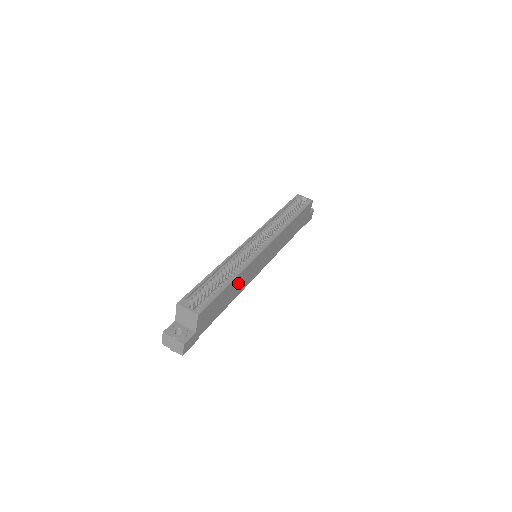
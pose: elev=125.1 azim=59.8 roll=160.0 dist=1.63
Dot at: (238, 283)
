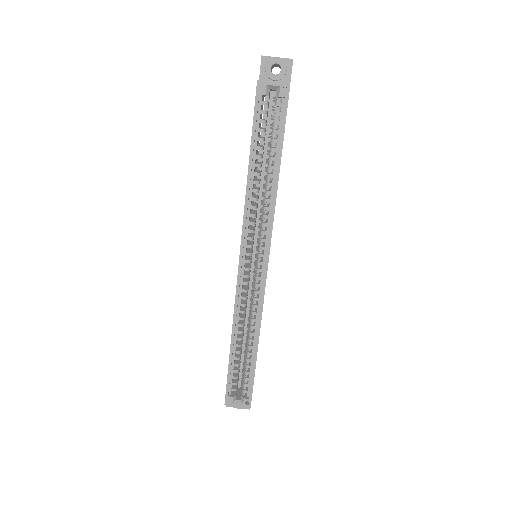
Dot at: occluded
